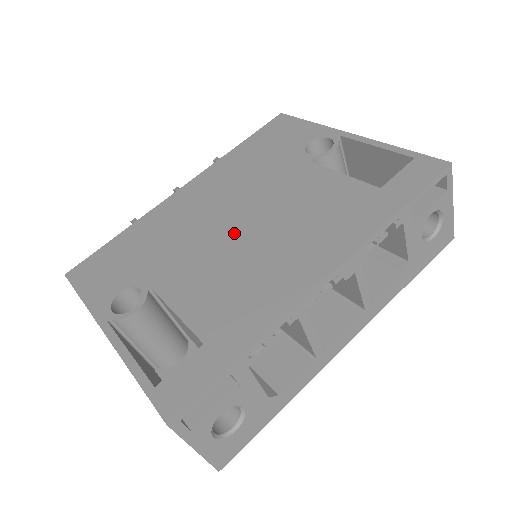
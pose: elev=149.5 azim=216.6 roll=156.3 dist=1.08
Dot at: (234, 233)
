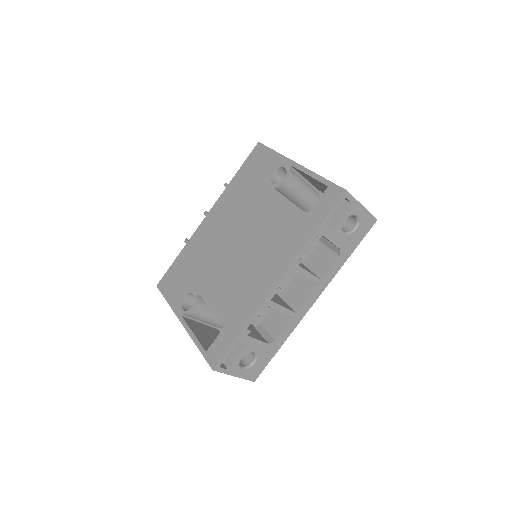
Dot at: (235, 252)
